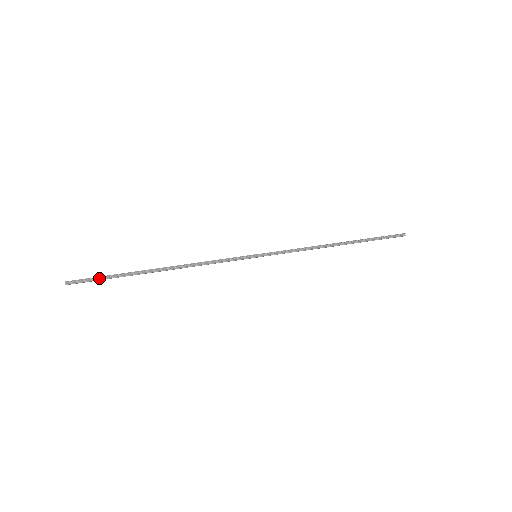
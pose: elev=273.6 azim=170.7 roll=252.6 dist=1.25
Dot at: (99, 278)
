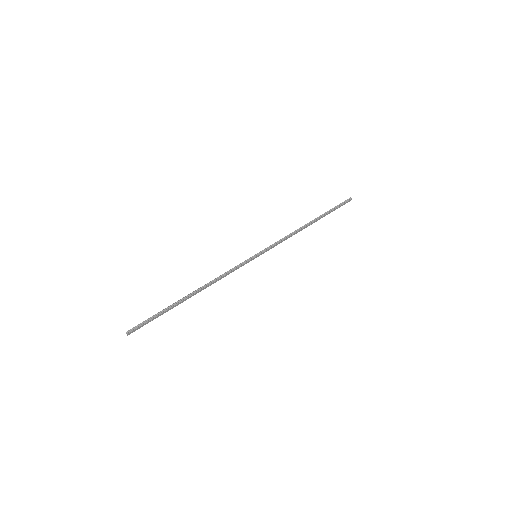
Dot at: (150, 319)
